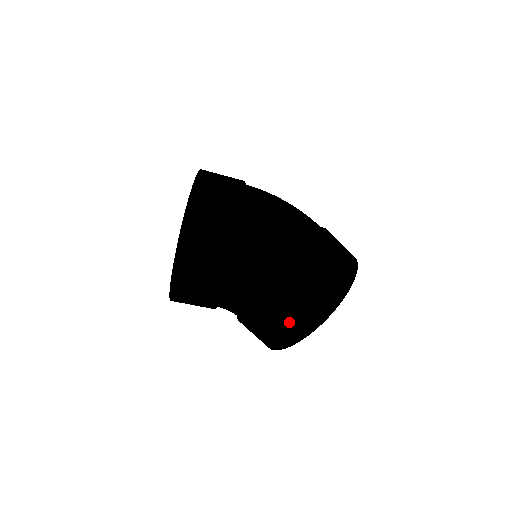
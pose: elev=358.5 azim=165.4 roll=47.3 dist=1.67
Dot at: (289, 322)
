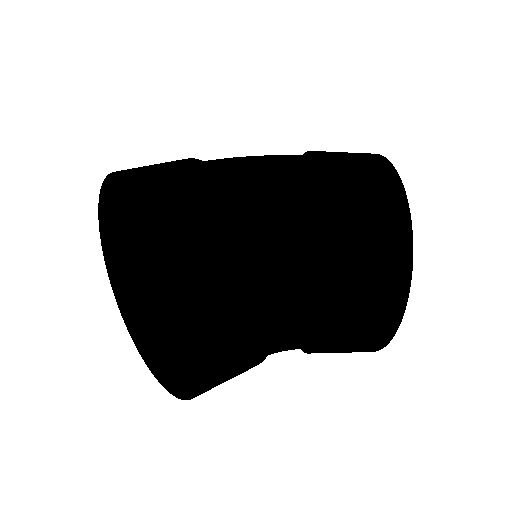
Dot at: (370, 207)
